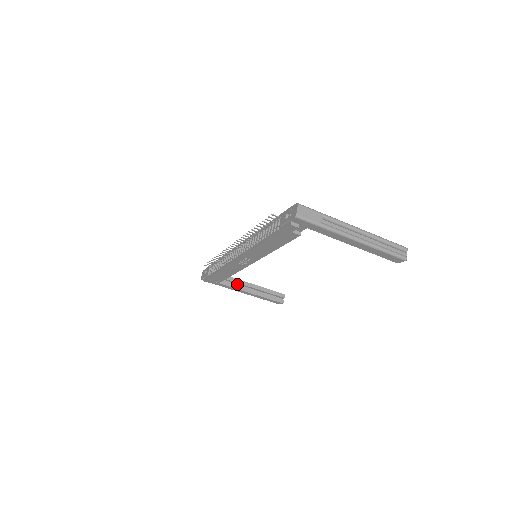
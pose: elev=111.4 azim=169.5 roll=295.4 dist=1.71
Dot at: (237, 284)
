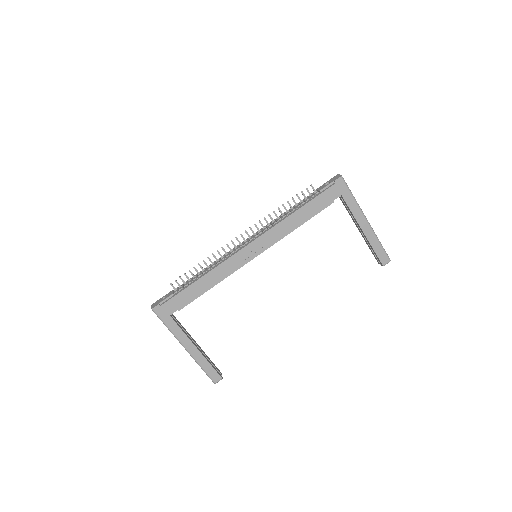
Dot at: occluded
